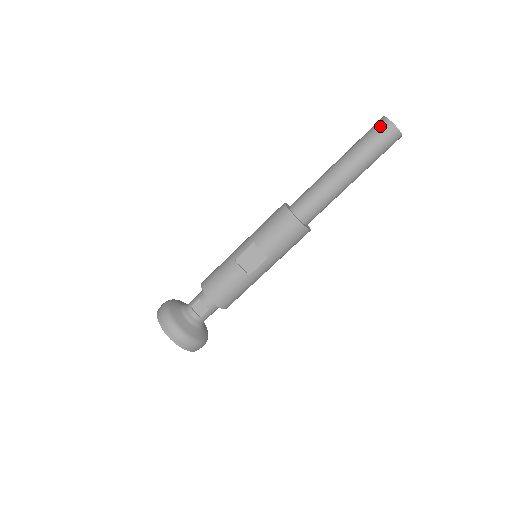
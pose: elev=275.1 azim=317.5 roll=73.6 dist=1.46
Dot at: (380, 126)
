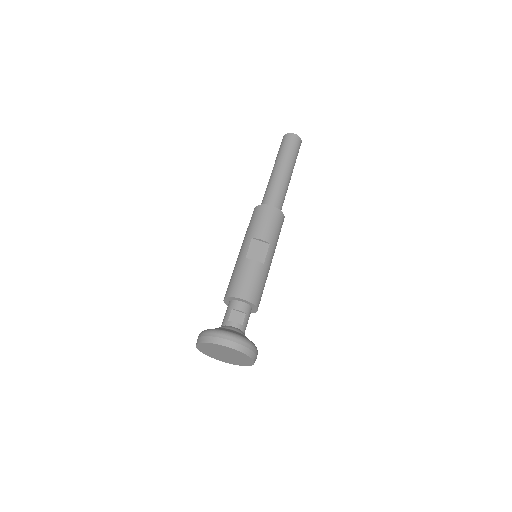
Dot at: (287, 138)
